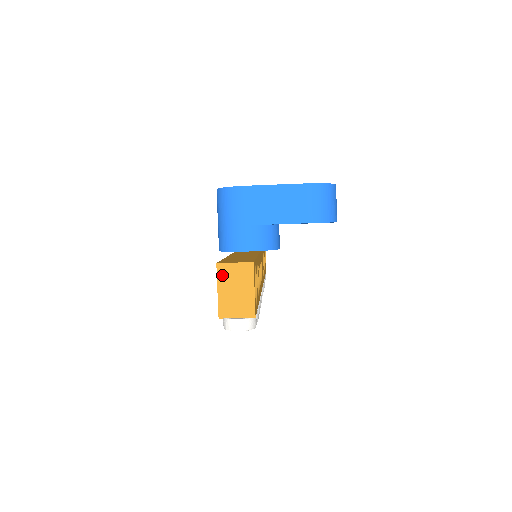
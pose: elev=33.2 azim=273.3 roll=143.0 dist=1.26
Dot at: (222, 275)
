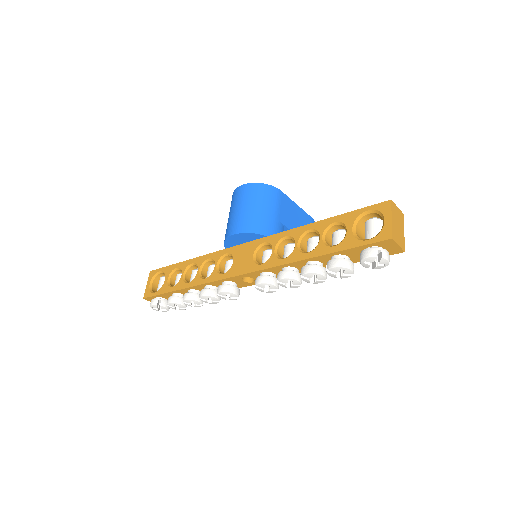
Dot at: (393, 210)
